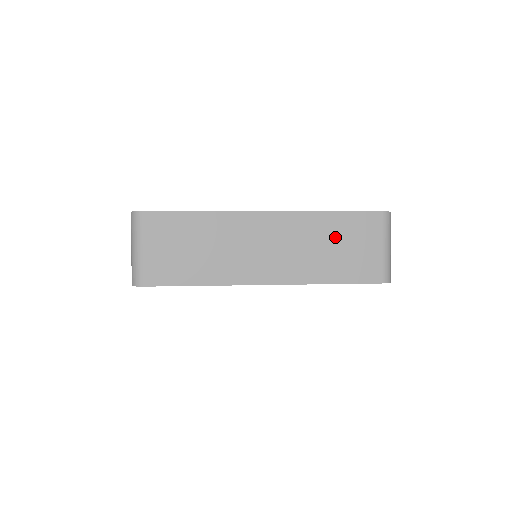
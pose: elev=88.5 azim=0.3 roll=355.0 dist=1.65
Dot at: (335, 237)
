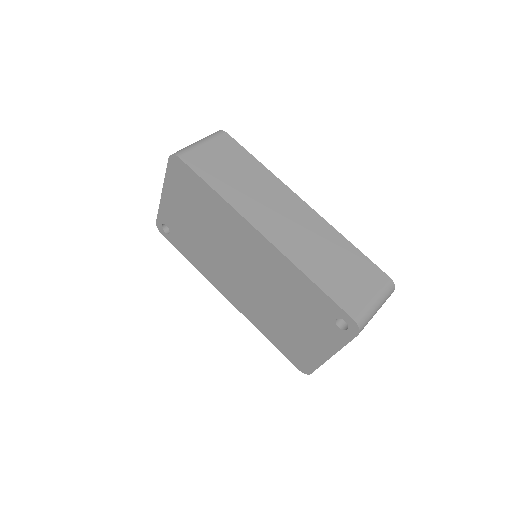
Dot at: (341, 258)
